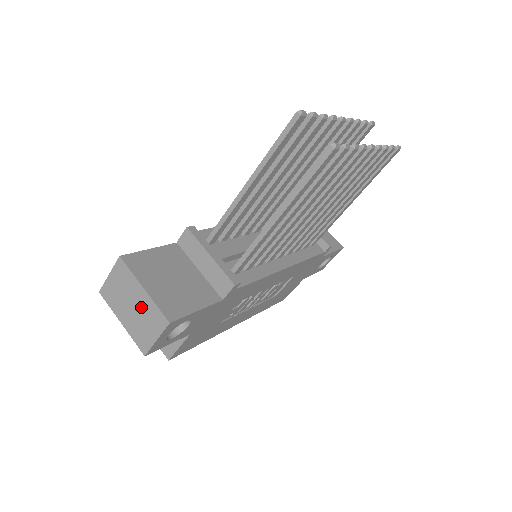
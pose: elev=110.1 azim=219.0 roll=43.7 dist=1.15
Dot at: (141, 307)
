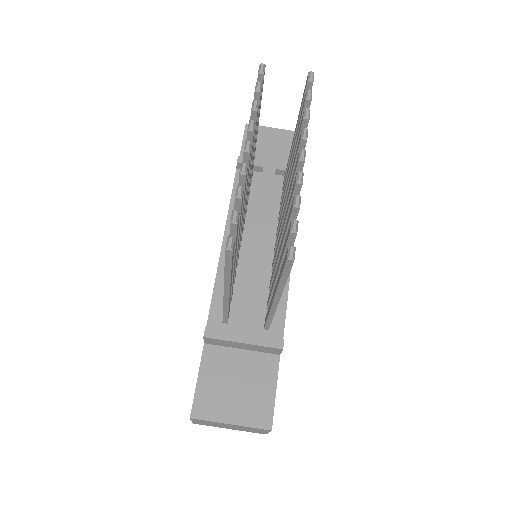
Dot at: (238, 427)
